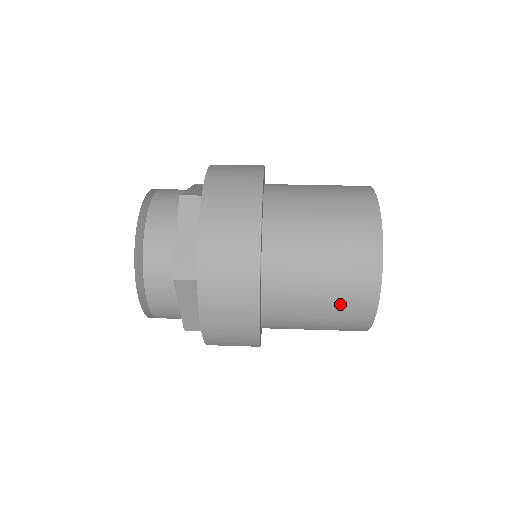
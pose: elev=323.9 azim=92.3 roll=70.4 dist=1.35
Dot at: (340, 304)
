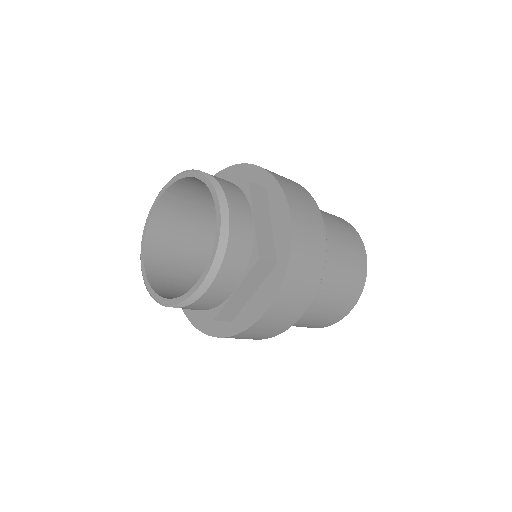
Dot at: (346, 234)
